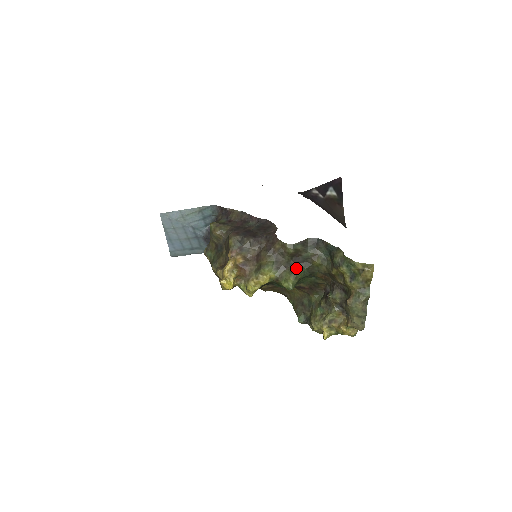
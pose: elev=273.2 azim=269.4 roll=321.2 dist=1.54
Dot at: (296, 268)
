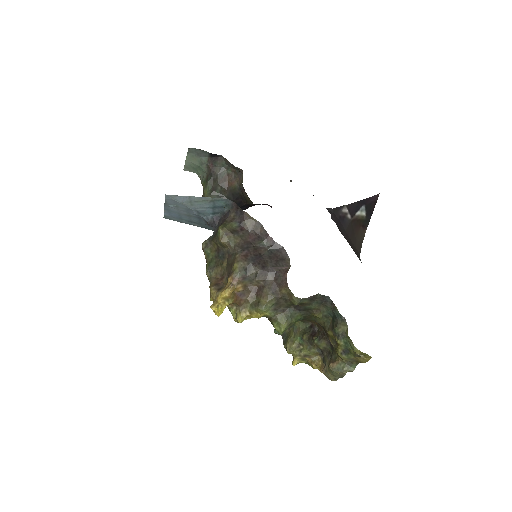
Dot at: (294, 314)
